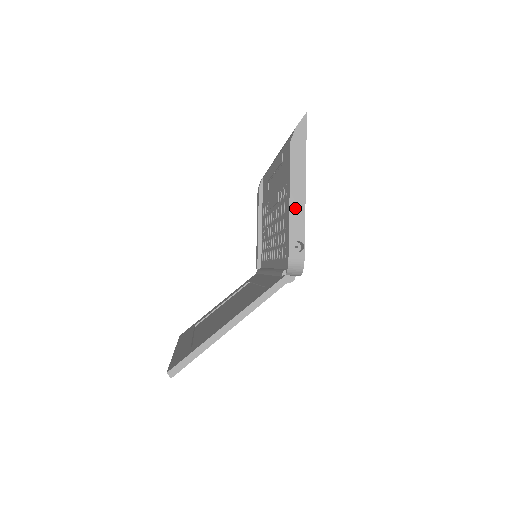
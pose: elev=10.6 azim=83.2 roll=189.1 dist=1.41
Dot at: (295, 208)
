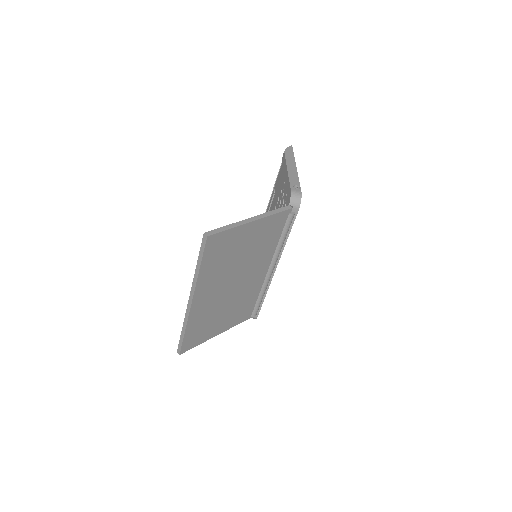
Dot at: (291, 173)
